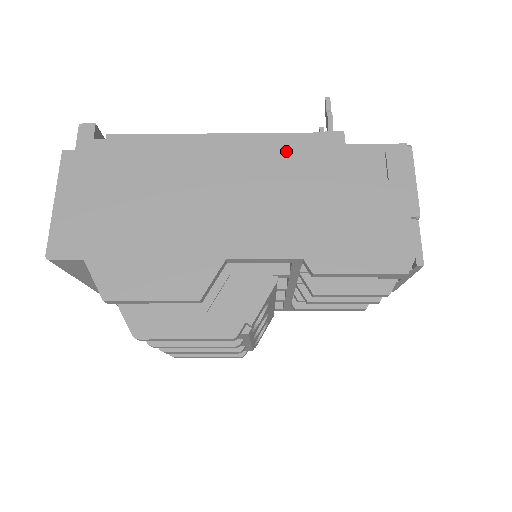
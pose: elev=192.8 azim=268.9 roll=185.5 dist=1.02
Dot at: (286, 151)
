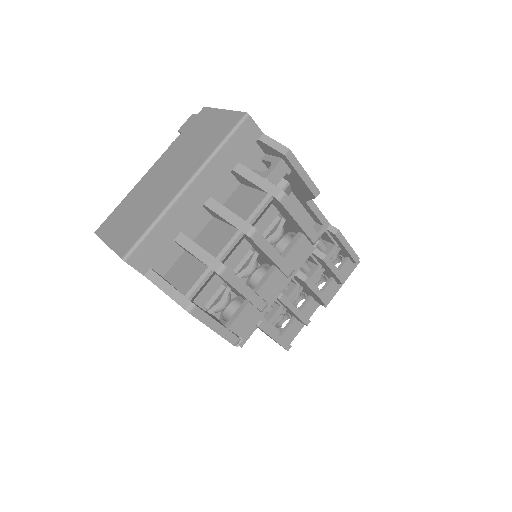
Dot at: occluded
